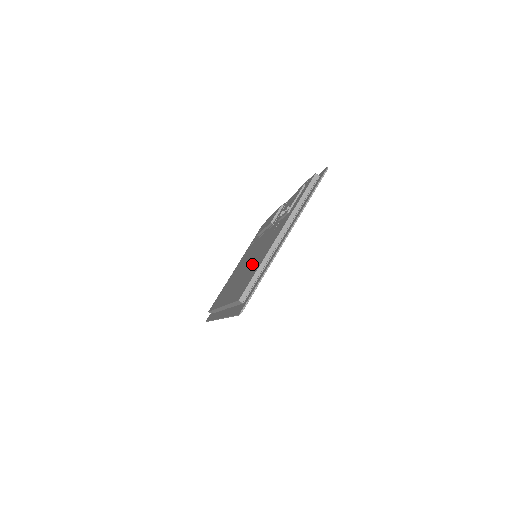
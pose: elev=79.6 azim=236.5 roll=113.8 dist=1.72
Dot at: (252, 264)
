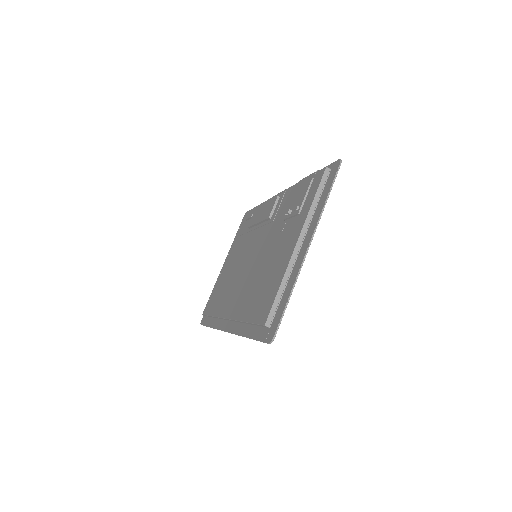
Dot at: (261, 272)
